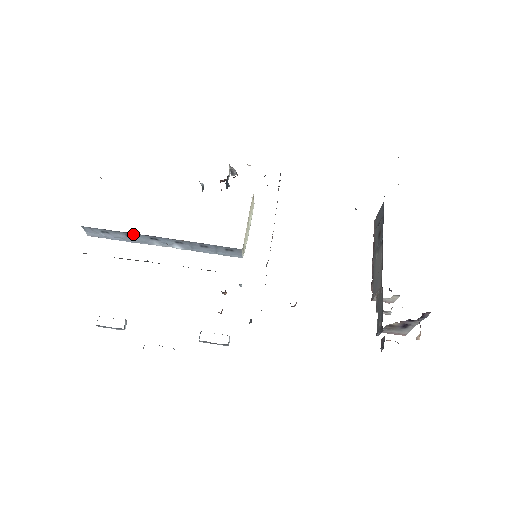
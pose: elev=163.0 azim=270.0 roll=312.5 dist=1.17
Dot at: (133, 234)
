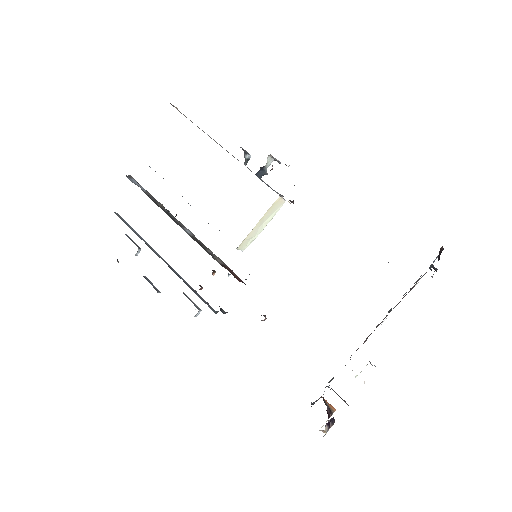
Dot at: occluded
